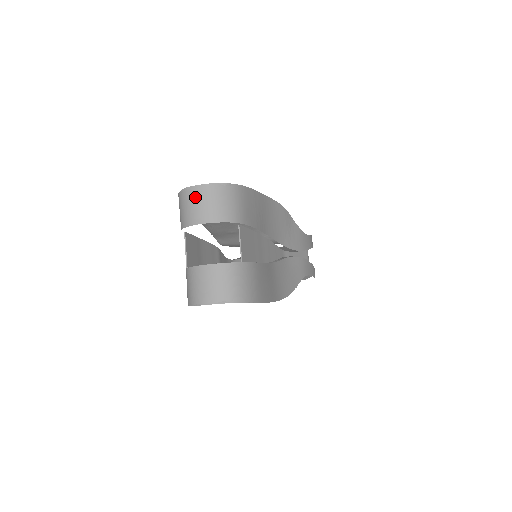
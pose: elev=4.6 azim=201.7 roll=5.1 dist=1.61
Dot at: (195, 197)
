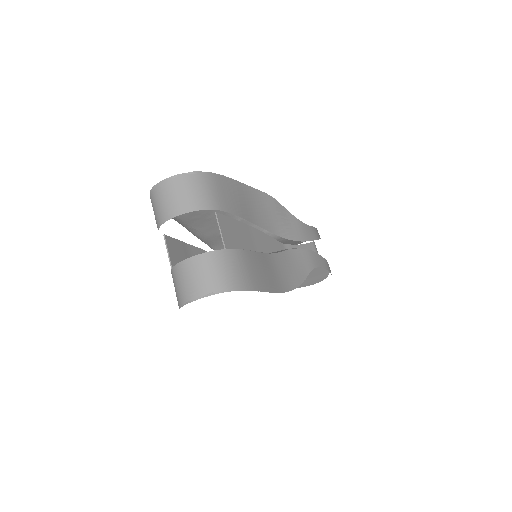
Dot at: (163, 192)
